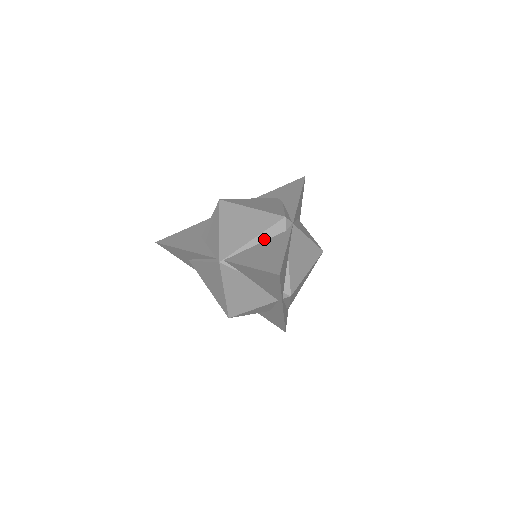
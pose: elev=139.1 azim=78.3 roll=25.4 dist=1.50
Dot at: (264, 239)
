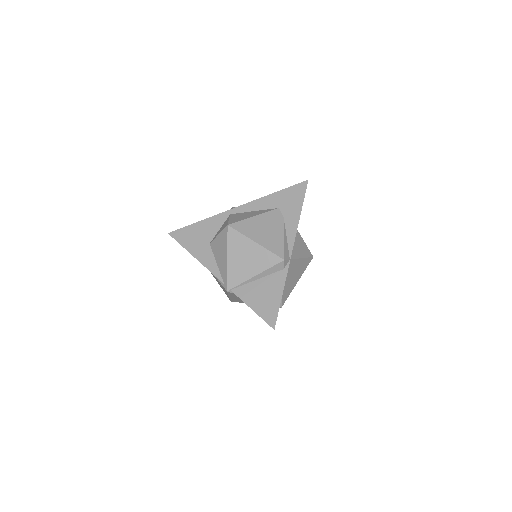
Dot at: (265, 275)
